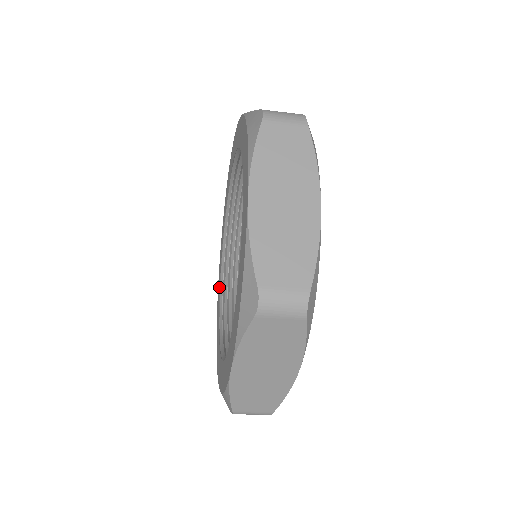
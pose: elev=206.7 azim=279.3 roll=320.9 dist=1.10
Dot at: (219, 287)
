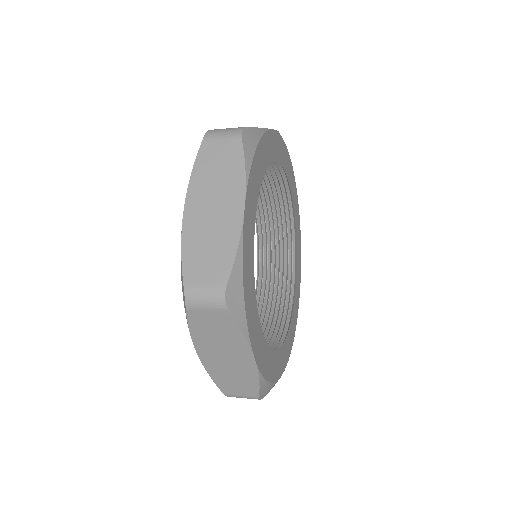
Dot at: occluded
